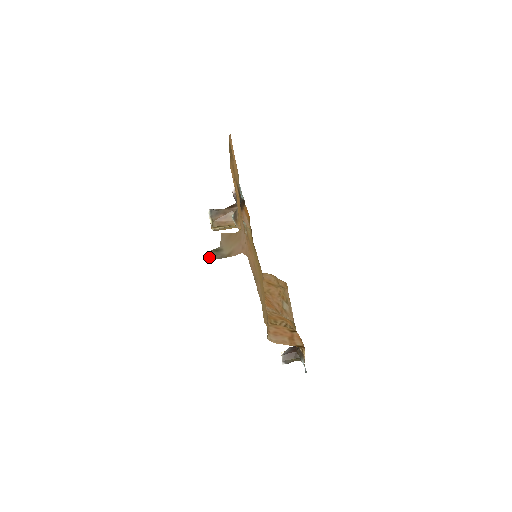
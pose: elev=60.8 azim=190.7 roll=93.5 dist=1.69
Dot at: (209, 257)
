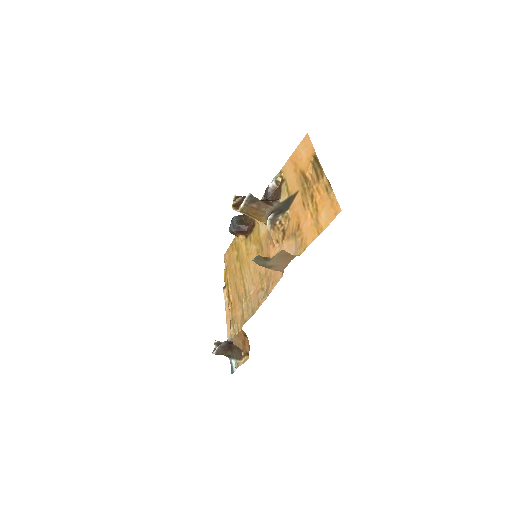
Dot at: (254, 259)
